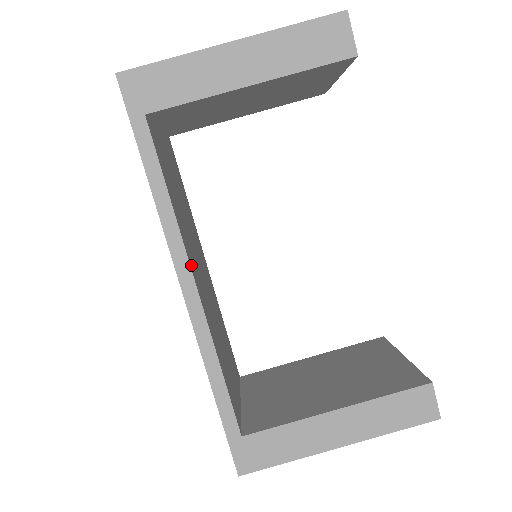
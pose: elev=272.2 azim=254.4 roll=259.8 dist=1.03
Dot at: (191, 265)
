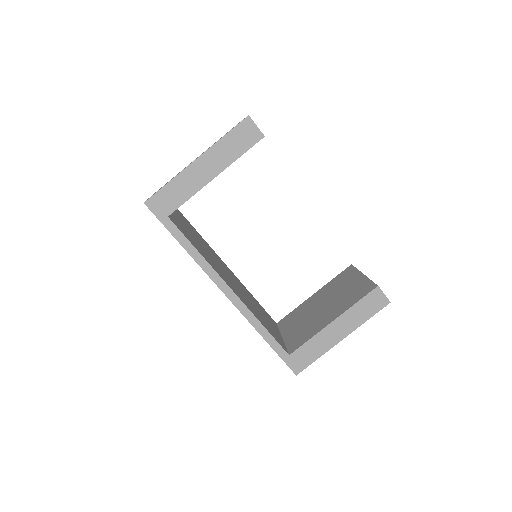
Dot at: (225, 281)
